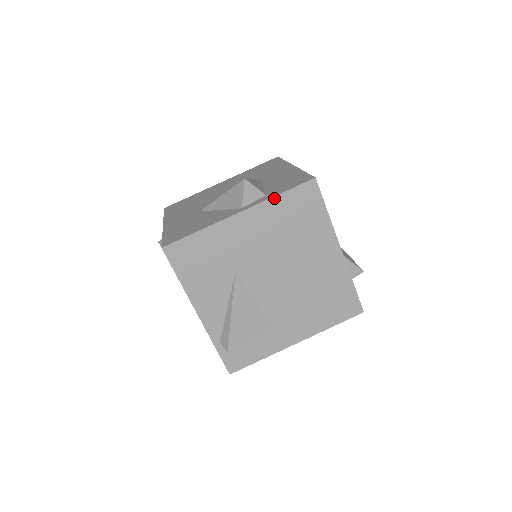
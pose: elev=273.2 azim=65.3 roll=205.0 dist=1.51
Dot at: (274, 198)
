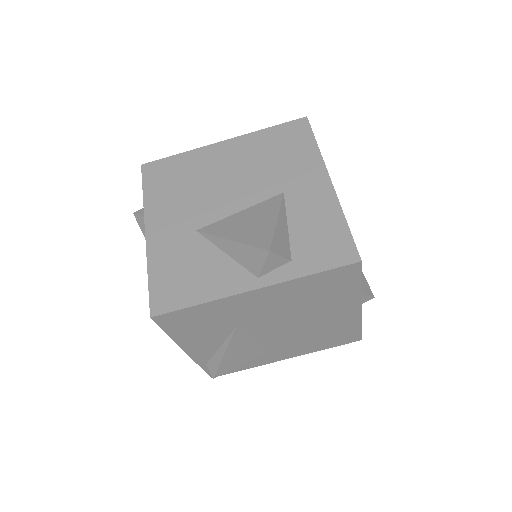
Dot at: (302, 278)
